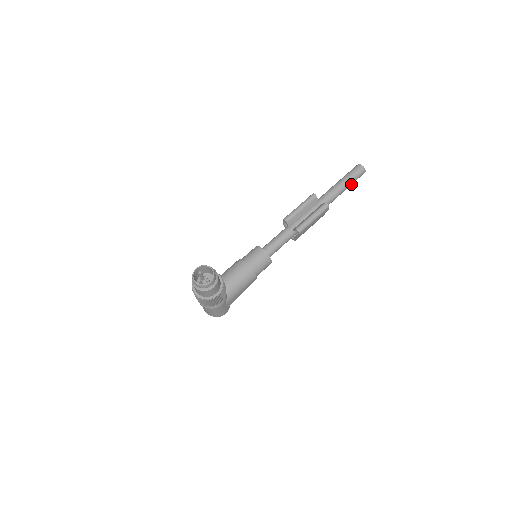
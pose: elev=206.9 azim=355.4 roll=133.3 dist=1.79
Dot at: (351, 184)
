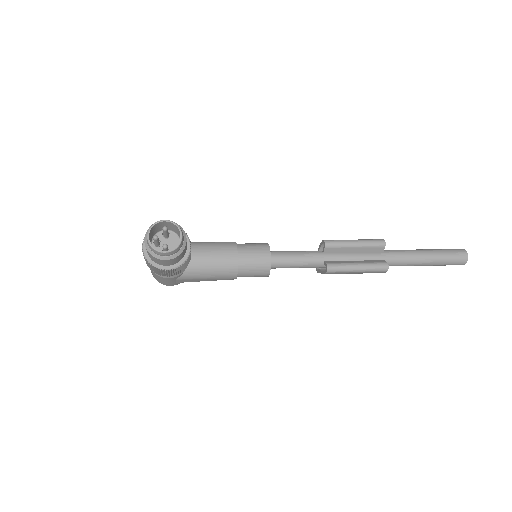
Dot at: (435, 265)
